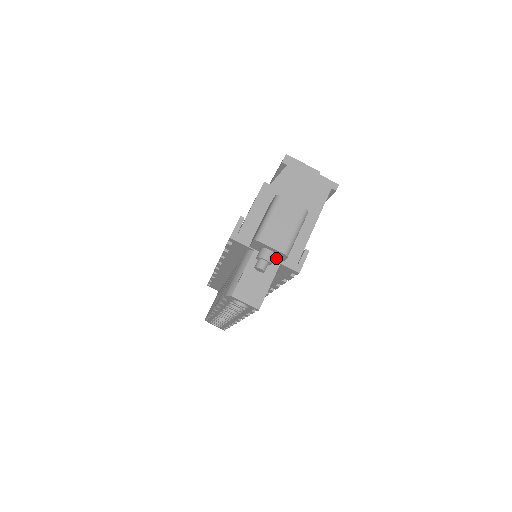
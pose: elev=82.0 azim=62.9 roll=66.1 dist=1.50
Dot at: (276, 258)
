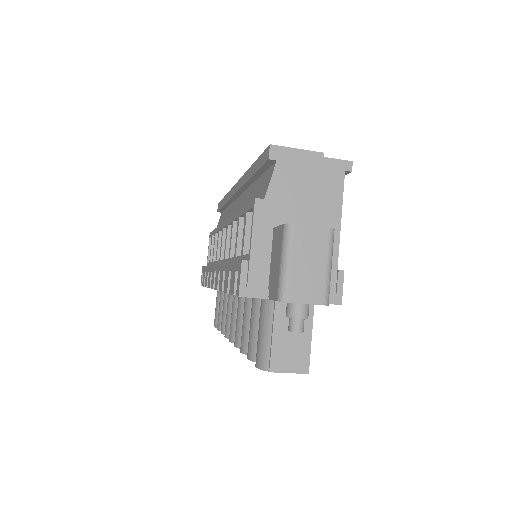
Dot at: occluded
